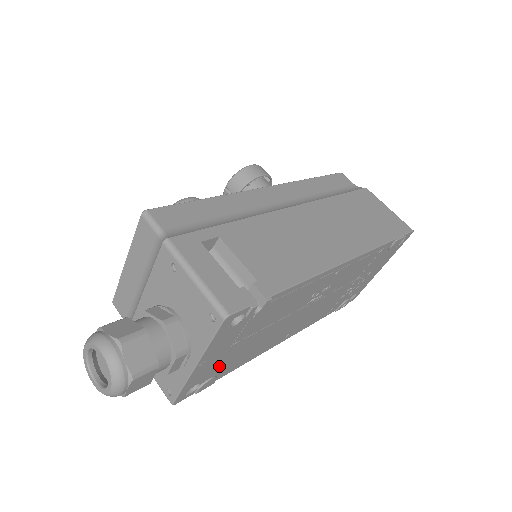
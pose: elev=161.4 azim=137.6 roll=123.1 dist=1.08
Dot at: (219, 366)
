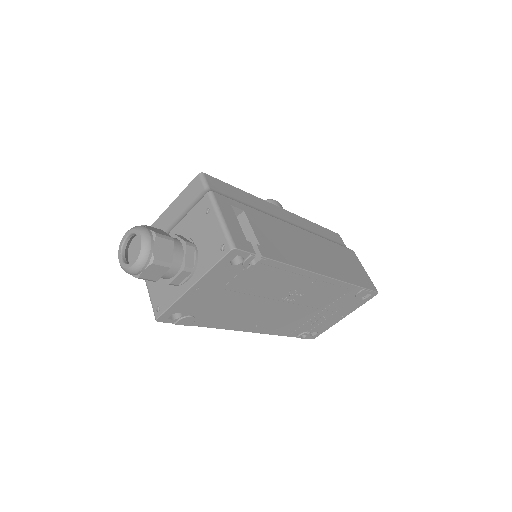
Dot at: (202, 307)
